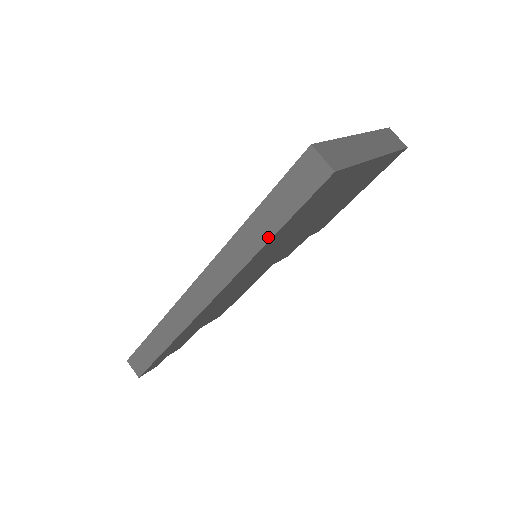
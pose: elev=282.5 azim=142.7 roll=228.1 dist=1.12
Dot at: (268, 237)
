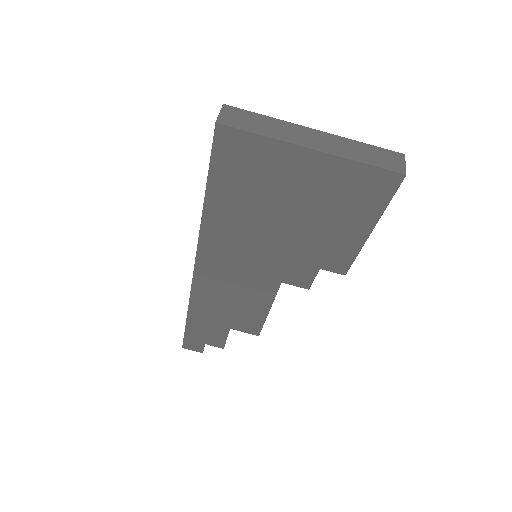
Dot at: (205, 197)
